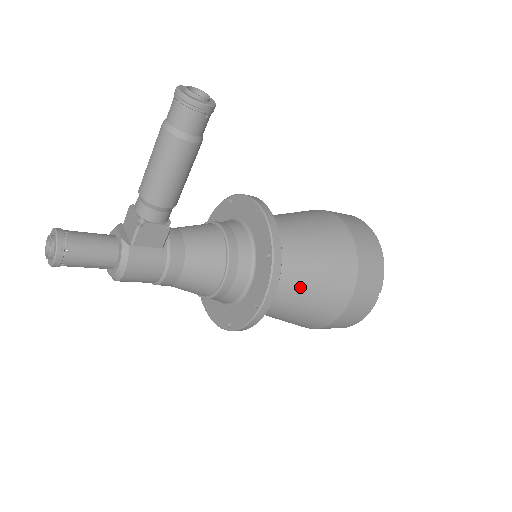
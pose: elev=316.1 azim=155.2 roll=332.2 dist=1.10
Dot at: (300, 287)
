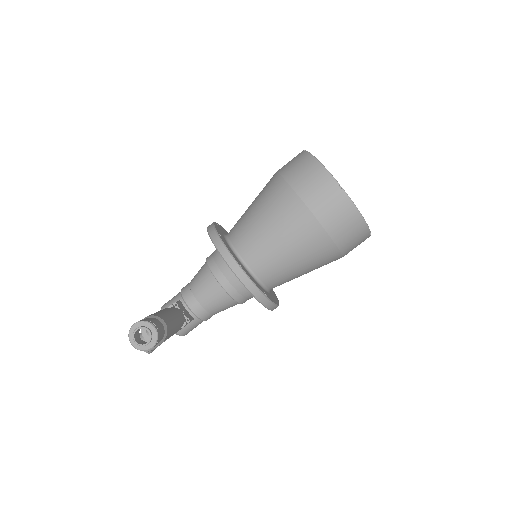
Dot at: (296, 277)
